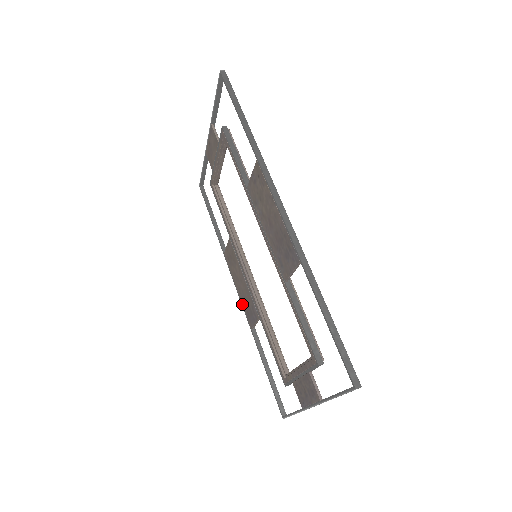
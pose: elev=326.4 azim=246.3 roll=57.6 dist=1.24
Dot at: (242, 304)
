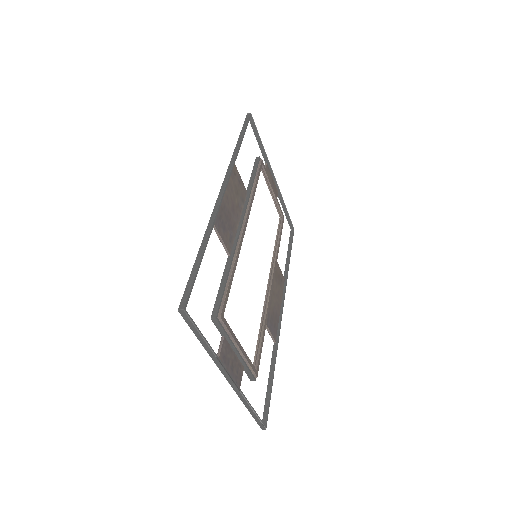
Dot at: occluded
